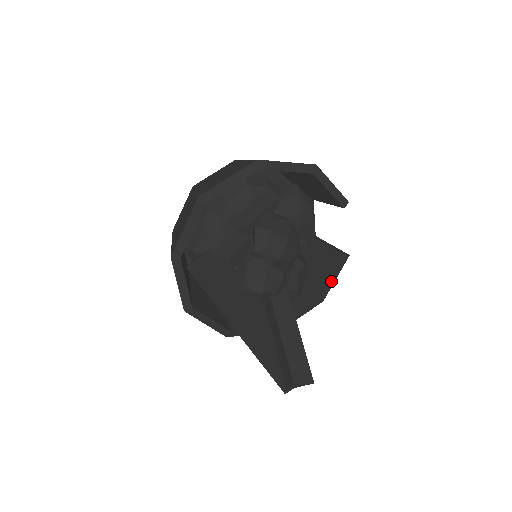
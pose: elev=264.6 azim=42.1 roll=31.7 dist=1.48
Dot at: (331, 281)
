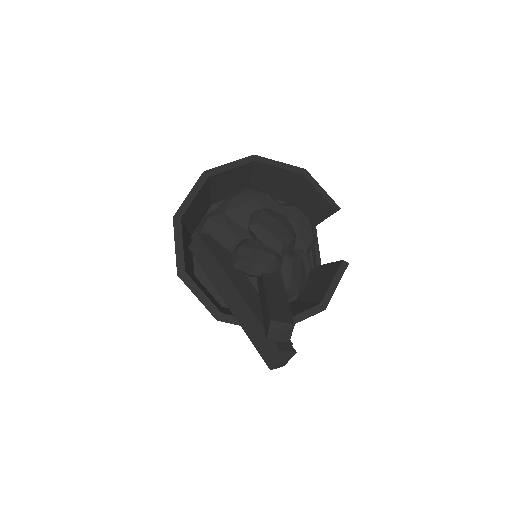
Dot at: (331, 286)
